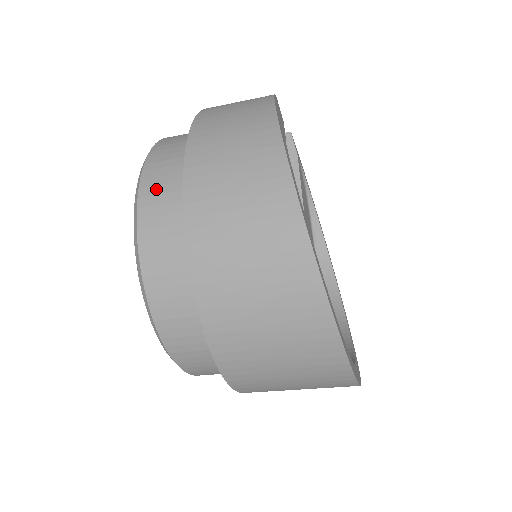
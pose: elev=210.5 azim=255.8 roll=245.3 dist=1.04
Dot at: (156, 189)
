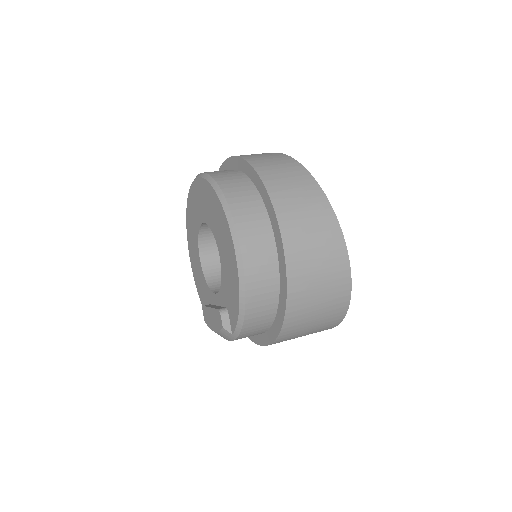
Dot at: (245, 218)
